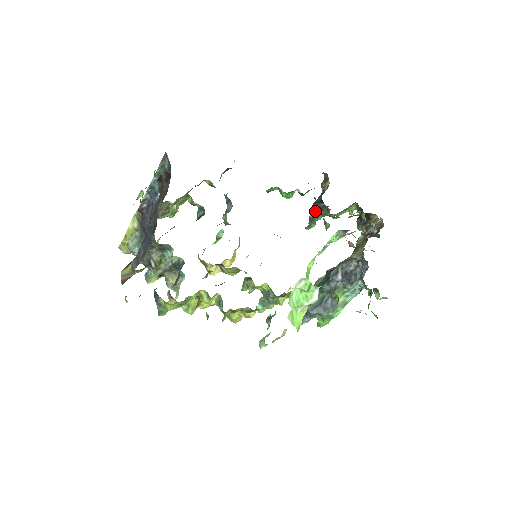
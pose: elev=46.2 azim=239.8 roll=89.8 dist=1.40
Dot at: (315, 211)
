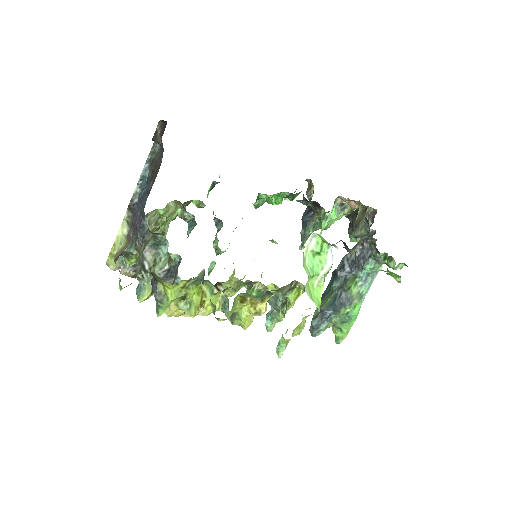
Dot at: (305, 223)
